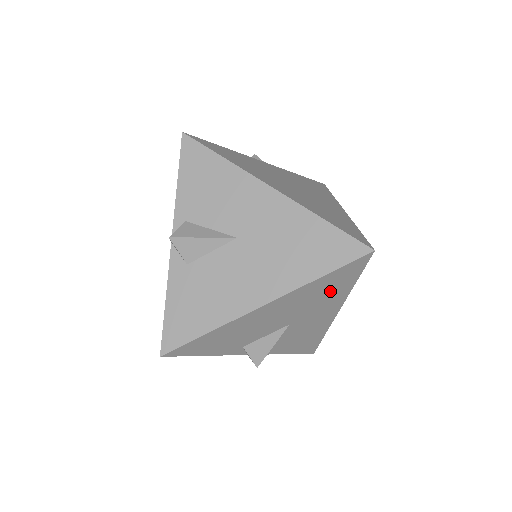
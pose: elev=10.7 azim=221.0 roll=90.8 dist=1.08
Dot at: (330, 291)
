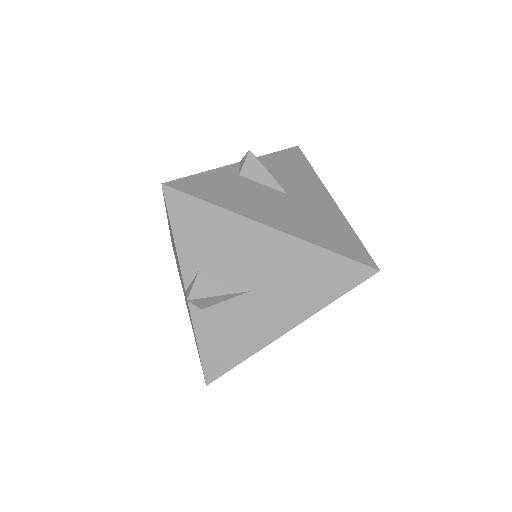
Dot at: (314, 284)
